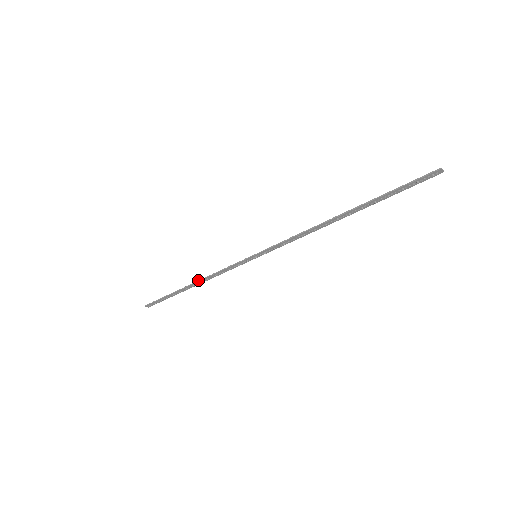
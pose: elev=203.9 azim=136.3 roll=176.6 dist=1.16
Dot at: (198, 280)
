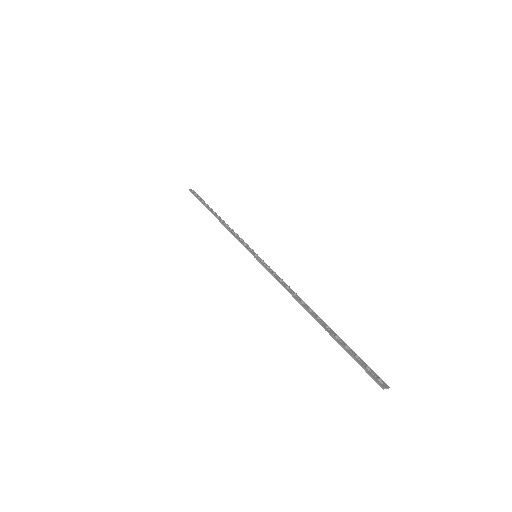
Dot at: (220, 220)
